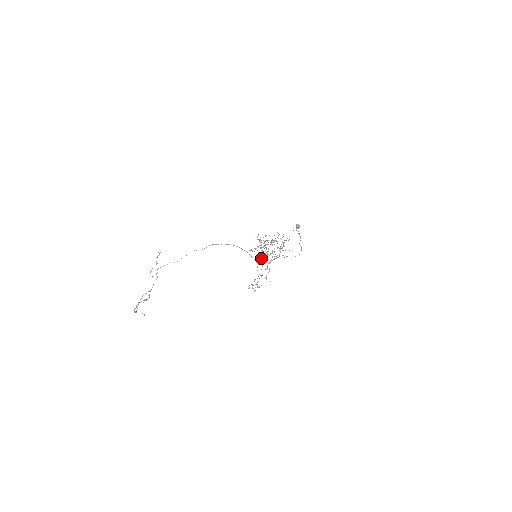
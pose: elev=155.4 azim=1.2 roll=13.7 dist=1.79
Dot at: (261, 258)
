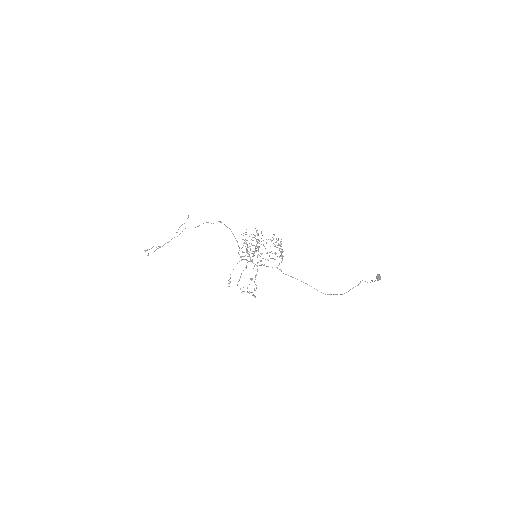
Dot at: (242, 251)
